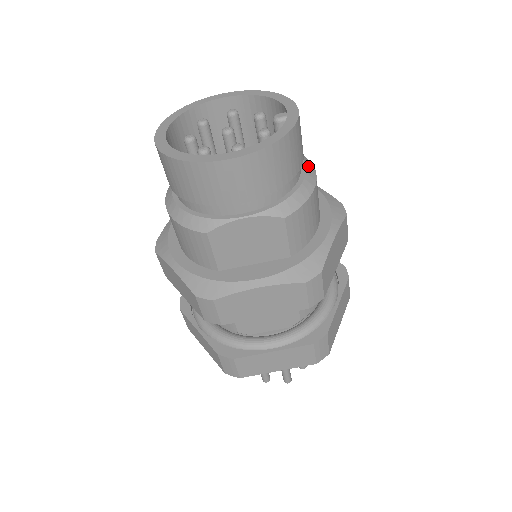
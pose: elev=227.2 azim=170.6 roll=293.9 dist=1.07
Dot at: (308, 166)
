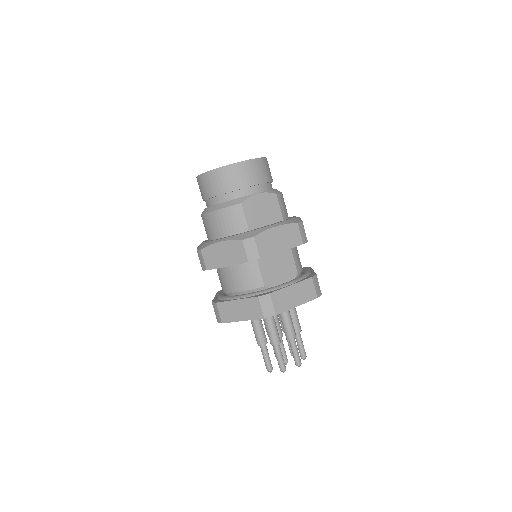
Dot at: occluded
